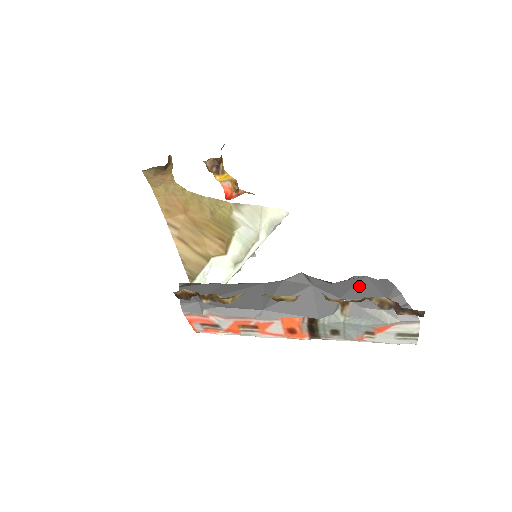
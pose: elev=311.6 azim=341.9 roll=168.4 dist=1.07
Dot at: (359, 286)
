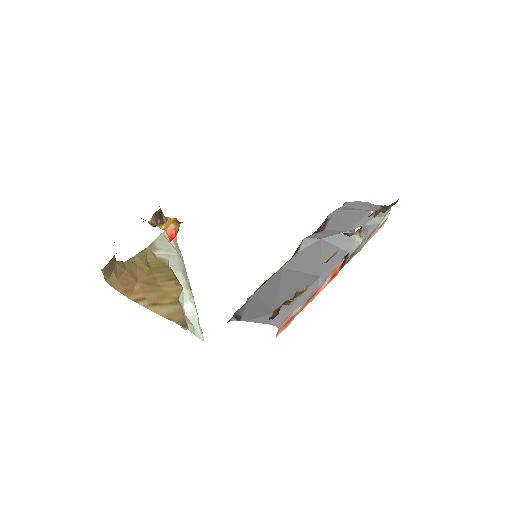
Dot at: (344, 217)
